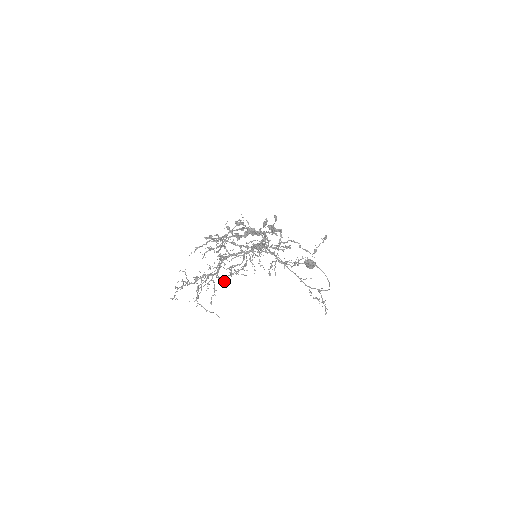
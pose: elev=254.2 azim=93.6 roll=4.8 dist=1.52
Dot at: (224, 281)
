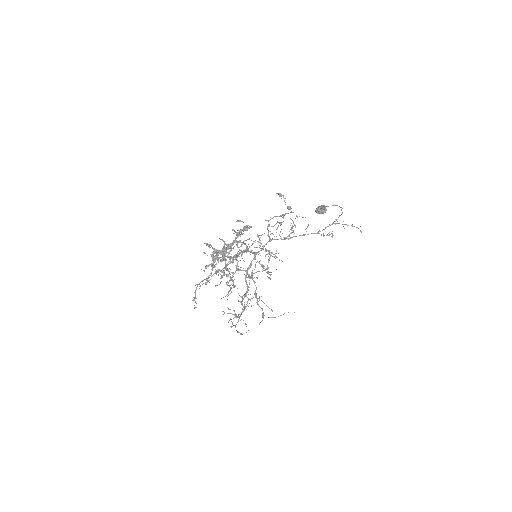
Dot at: (241, 297)
